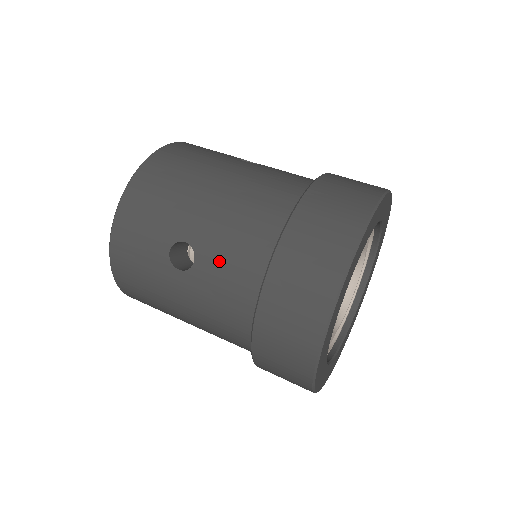
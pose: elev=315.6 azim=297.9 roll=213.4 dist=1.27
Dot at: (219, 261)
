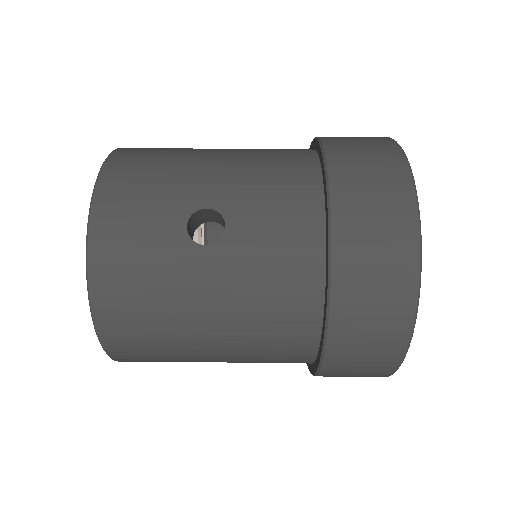
Dot at: (259, 215)
